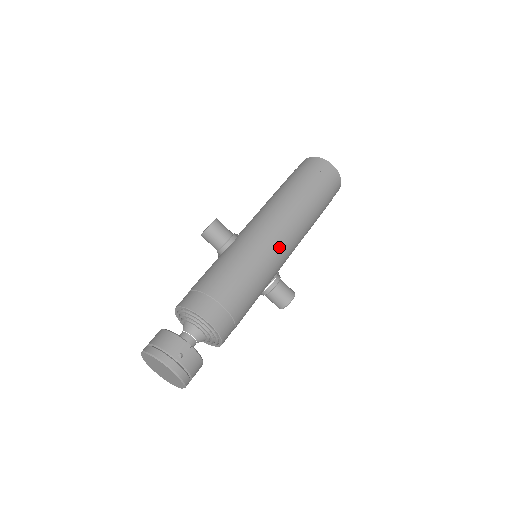
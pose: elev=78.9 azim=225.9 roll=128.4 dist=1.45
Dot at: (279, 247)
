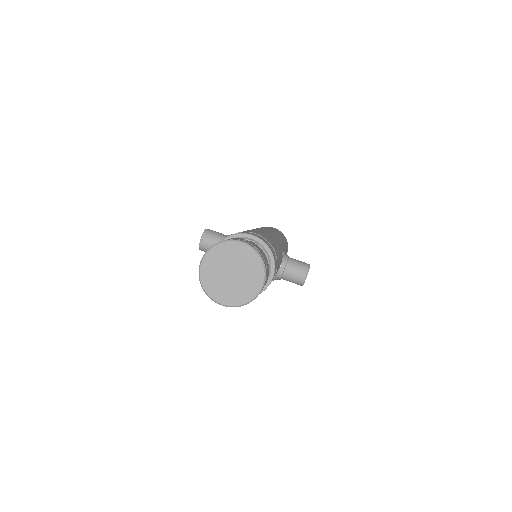
Dot at: (272, 234)
